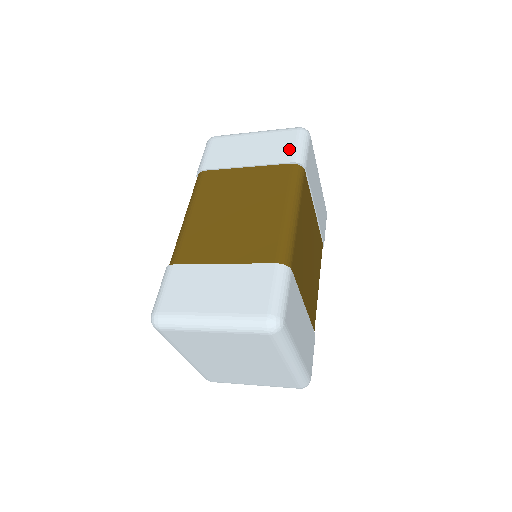
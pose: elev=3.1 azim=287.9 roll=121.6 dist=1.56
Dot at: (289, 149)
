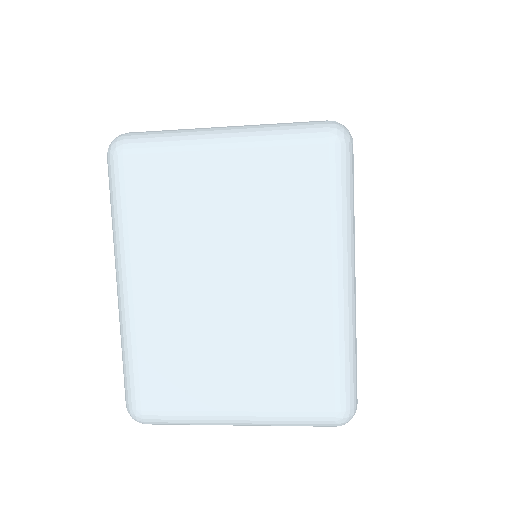
Dot at: occluded
